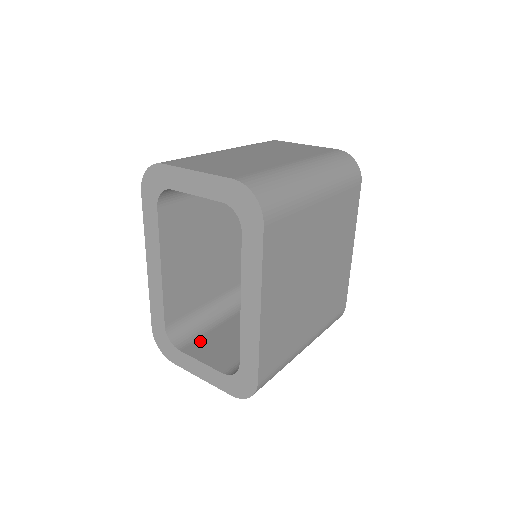
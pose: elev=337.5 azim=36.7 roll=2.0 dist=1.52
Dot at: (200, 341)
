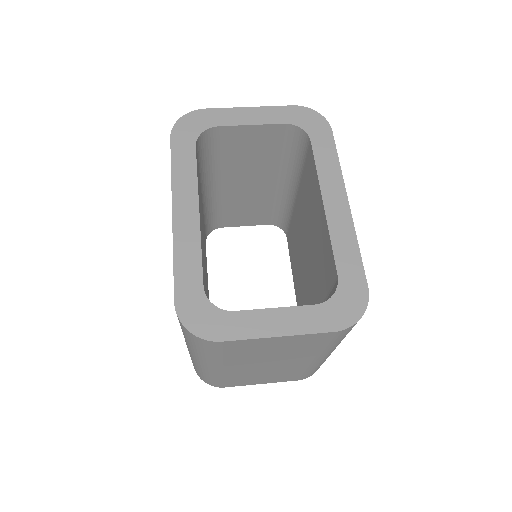
Dot at: occluded
